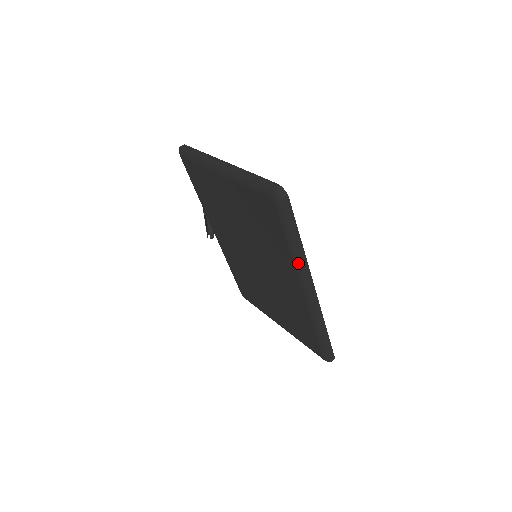
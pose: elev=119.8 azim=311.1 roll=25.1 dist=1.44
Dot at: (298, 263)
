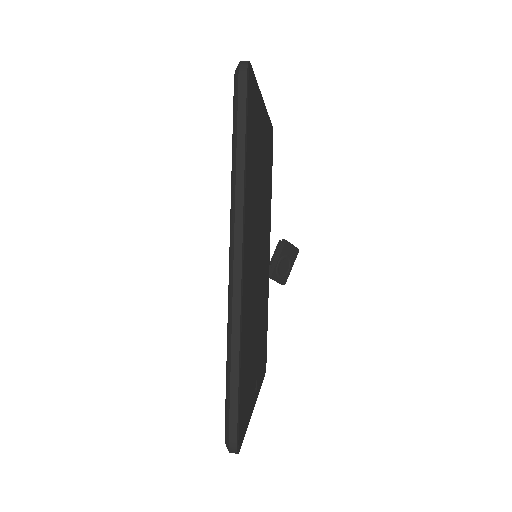
Dot at: (232, 193)
